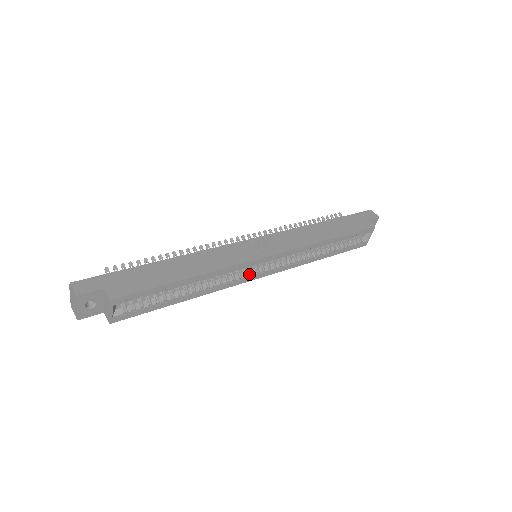
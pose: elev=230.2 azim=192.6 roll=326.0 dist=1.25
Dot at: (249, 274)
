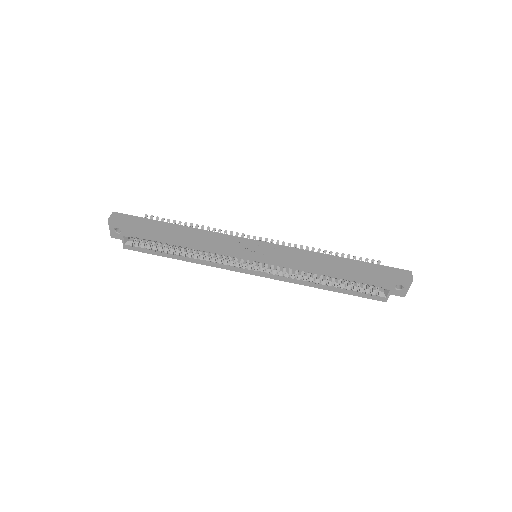
Dot at: (238, 266)
